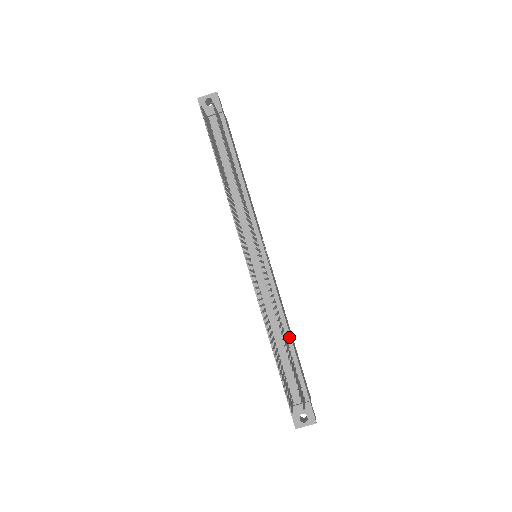
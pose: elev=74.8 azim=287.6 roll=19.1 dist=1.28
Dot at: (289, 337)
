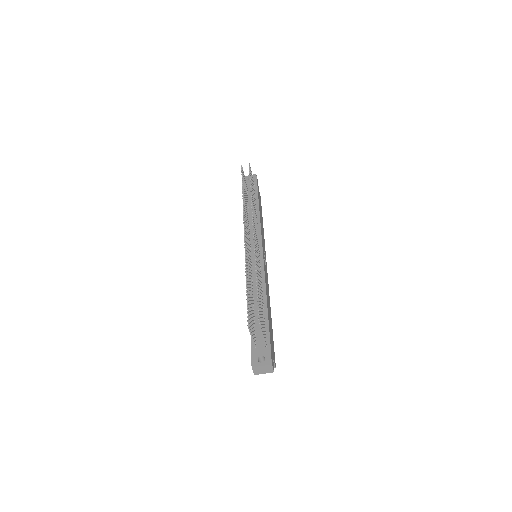
Dot at: (266, 301)
